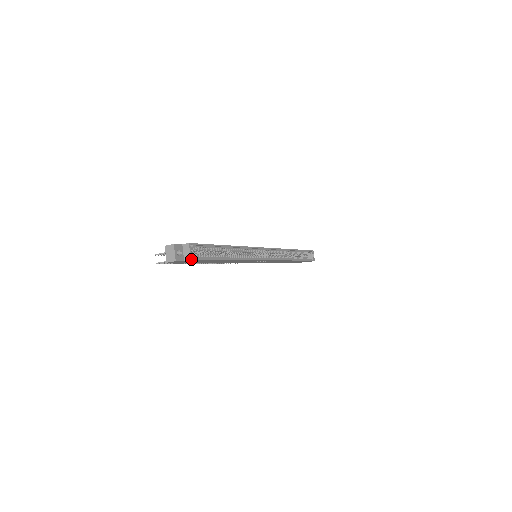
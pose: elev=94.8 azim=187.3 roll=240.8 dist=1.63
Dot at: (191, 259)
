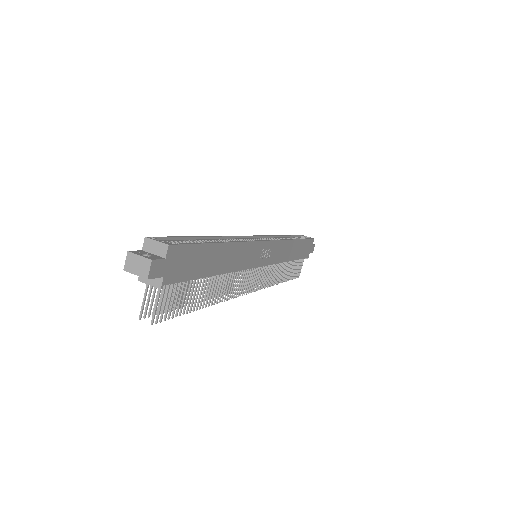
Dot at: (168, 245)
